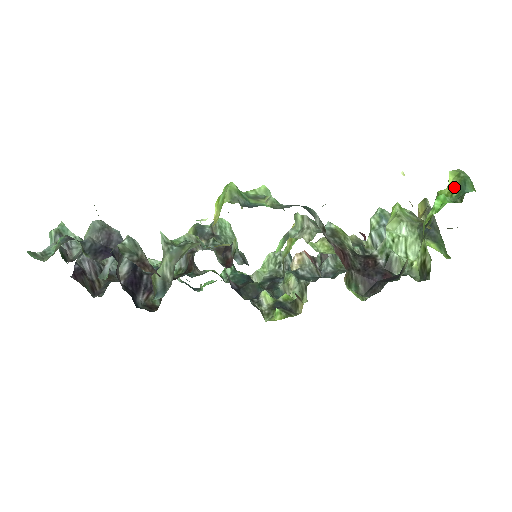
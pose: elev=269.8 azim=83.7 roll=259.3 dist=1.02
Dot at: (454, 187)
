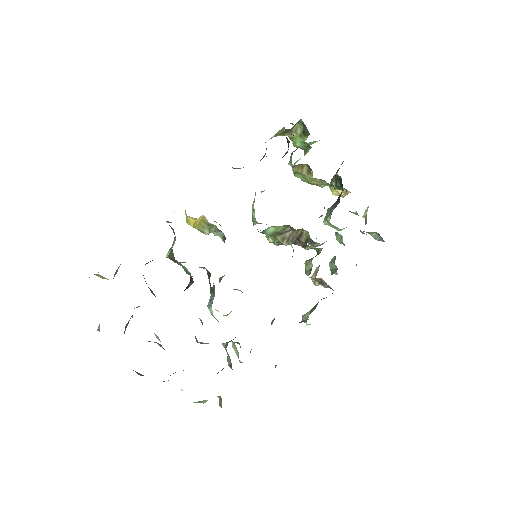
Dot at: occluded
